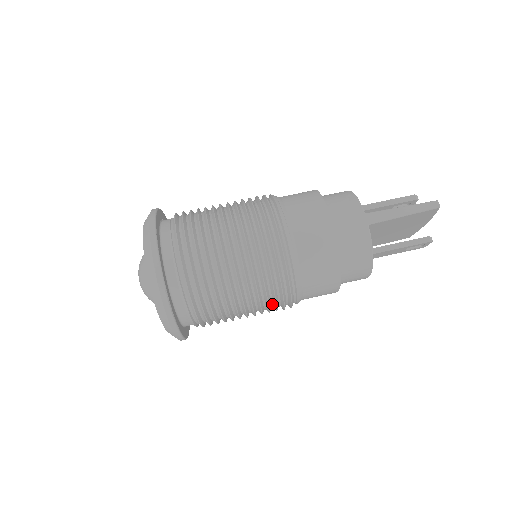
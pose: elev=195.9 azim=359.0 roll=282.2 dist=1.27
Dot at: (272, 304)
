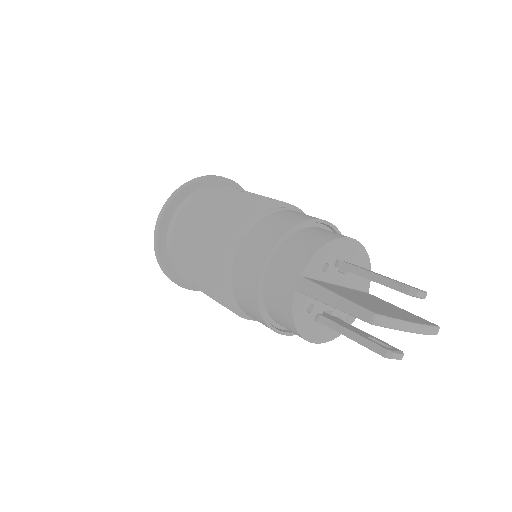
Dot at: occluded
